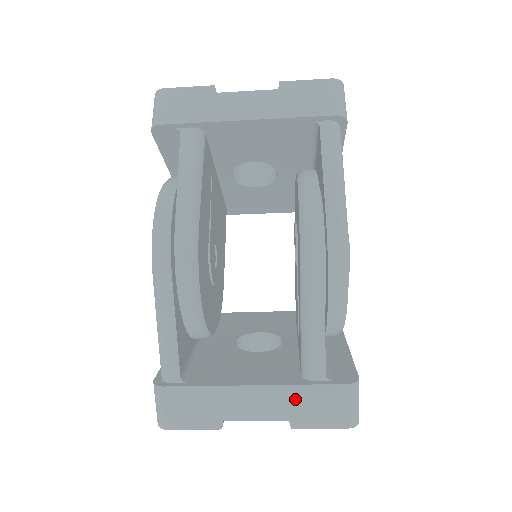
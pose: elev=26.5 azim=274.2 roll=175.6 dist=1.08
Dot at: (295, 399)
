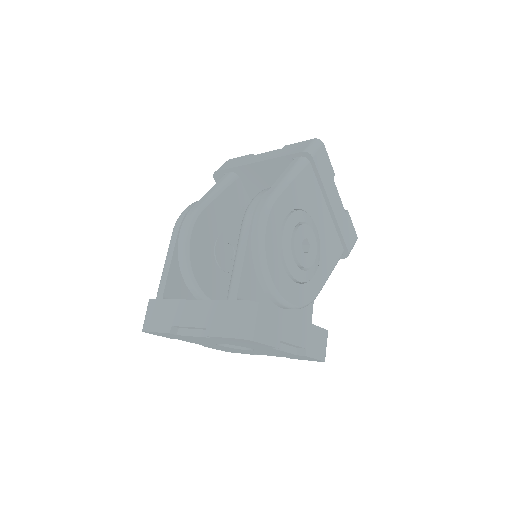
Dot at: (213, 311)
